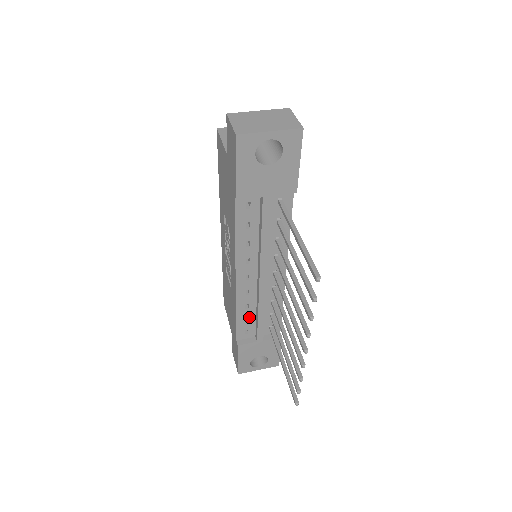
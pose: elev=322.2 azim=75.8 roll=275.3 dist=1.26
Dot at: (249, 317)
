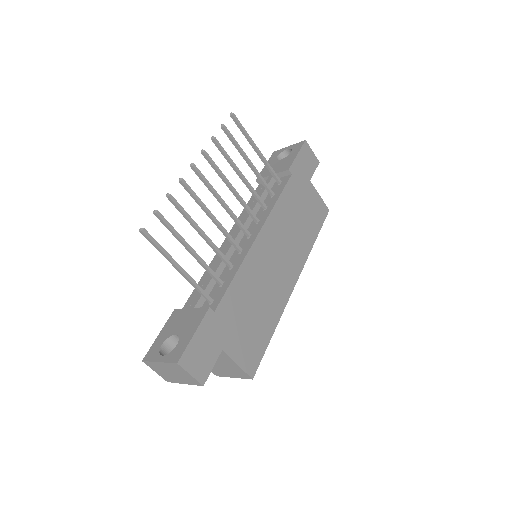
Dot at: occluded
